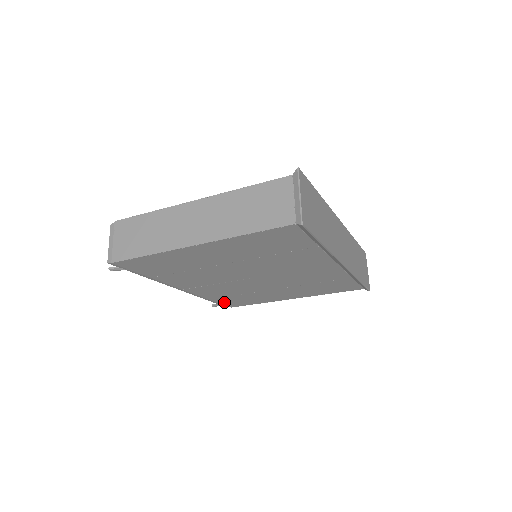
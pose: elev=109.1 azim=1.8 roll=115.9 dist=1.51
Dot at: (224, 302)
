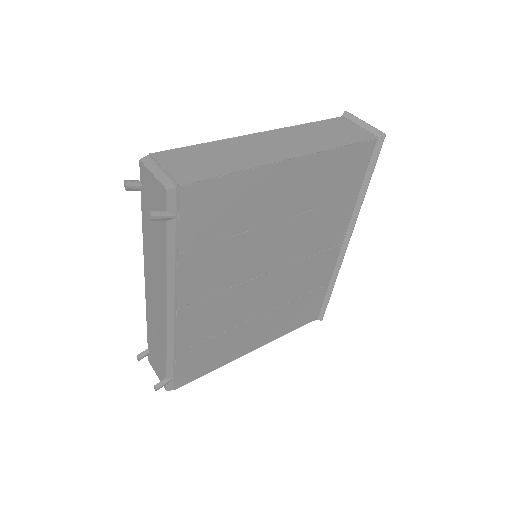
Dot at: (182, 367)
